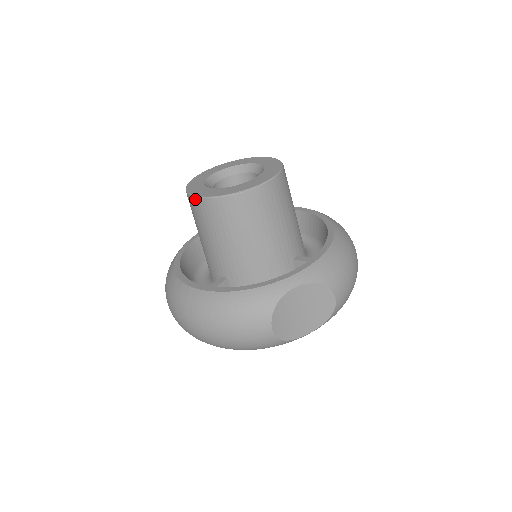
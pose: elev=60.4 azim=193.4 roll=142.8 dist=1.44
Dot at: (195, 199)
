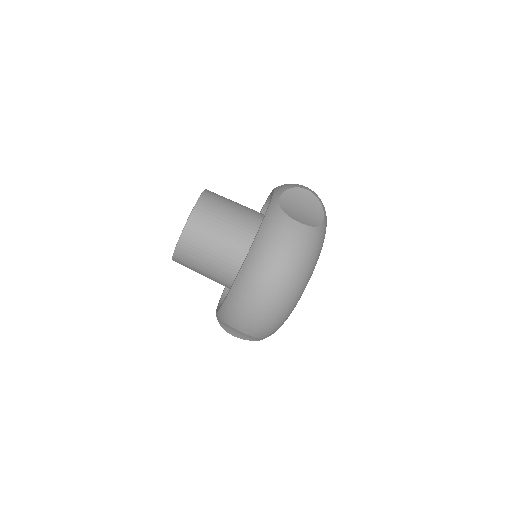
Dot at: (181, 240)
